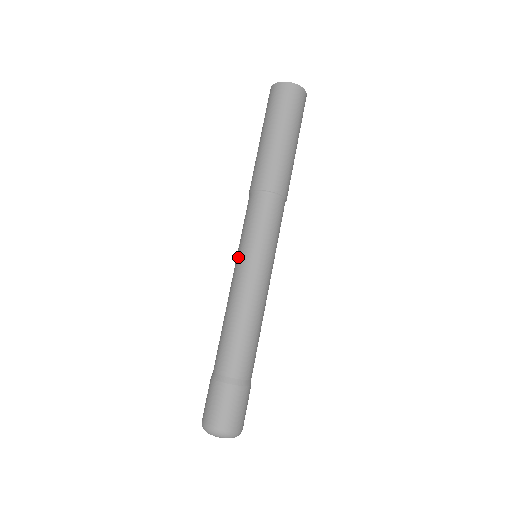
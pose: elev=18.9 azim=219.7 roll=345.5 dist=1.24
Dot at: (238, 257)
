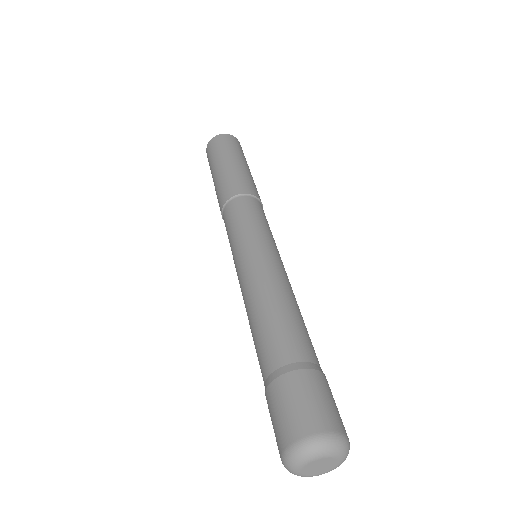
Dot at: occluded
